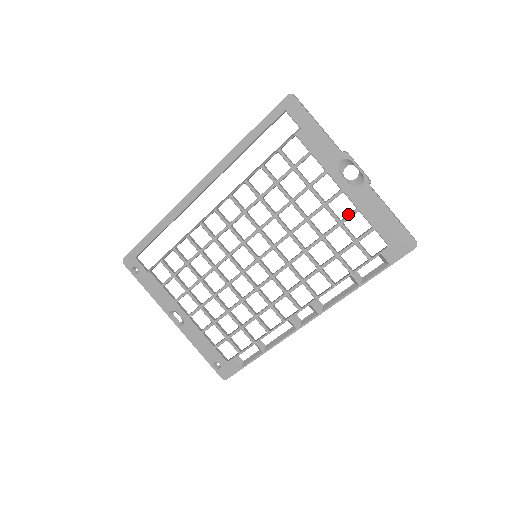
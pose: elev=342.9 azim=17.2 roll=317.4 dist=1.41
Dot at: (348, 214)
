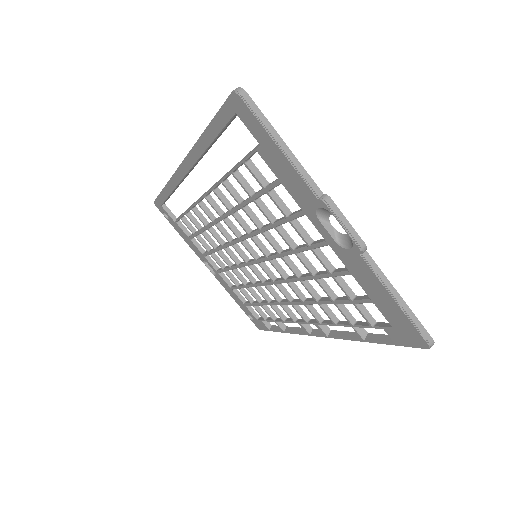
Dot at: (342, 268)
